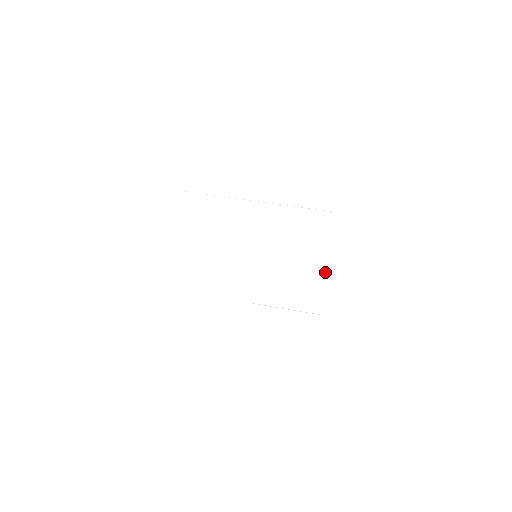
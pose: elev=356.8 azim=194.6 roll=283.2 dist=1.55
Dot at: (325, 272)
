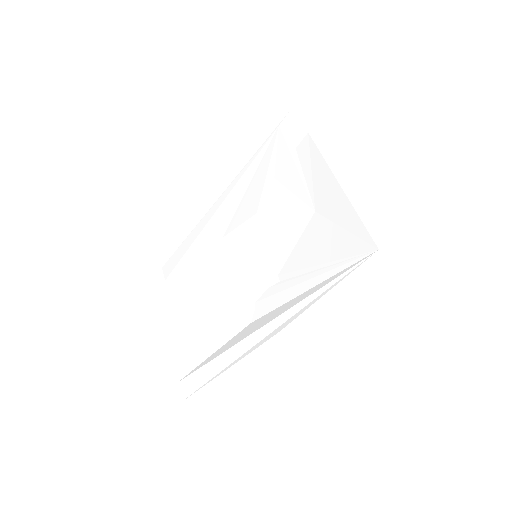
Dot at: (333, 193)
